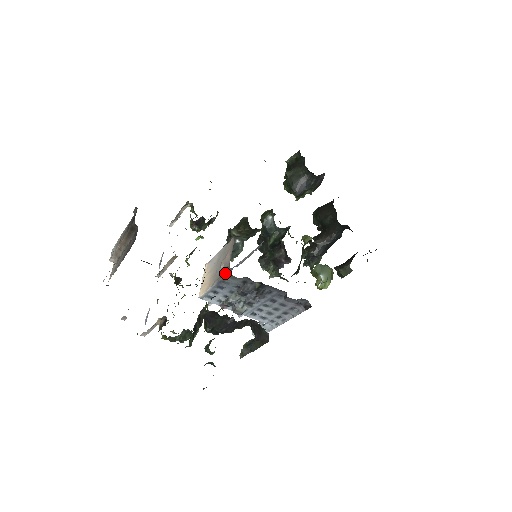
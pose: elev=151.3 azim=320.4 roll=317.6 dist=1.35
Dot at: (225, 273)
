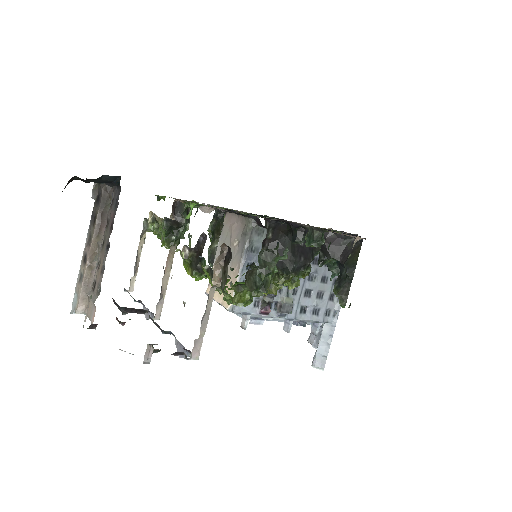
Dot at: (247, 231)
